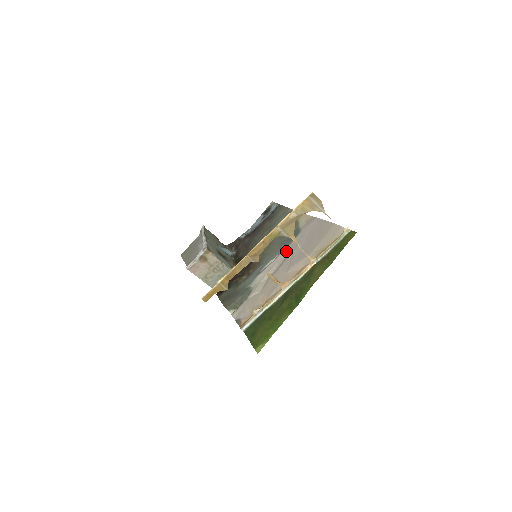
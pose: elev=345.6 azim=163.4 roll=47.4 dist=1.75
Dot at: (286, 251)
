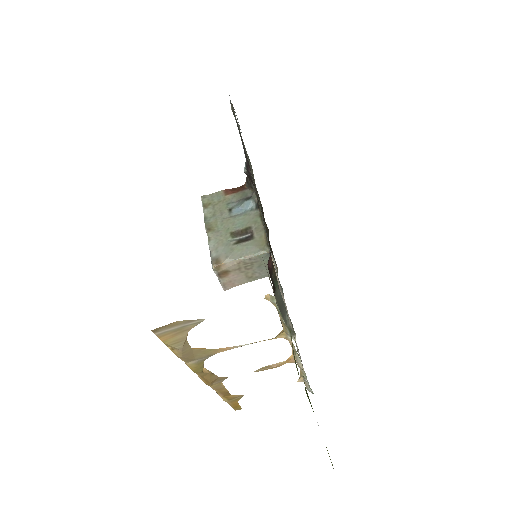
Dot at: occluded
